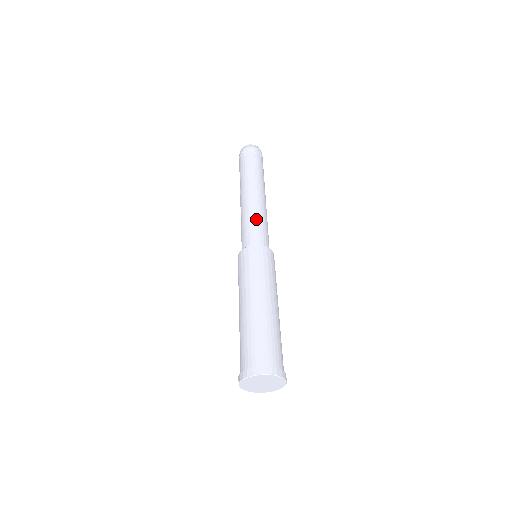
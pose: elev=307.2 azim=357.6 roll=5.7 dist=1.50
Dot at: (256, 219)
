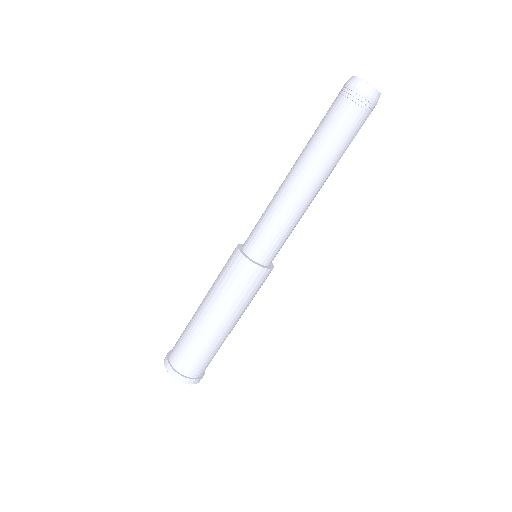
Dot at: (278, 224)
